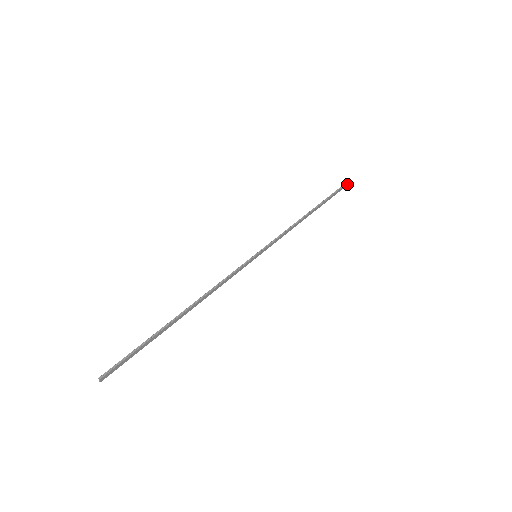
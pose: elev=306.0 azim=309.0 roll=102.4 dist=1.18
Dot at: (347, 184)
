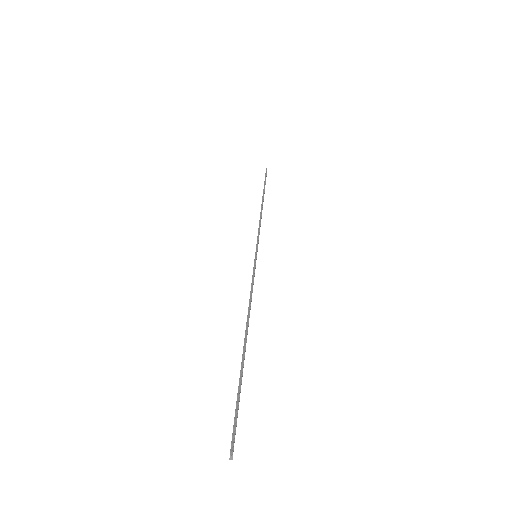
Dot at: occluded
